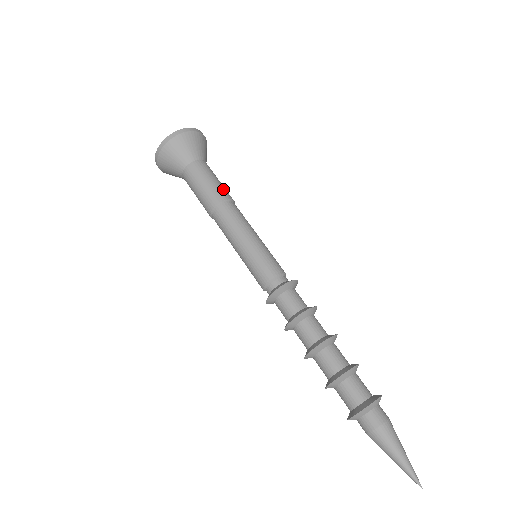
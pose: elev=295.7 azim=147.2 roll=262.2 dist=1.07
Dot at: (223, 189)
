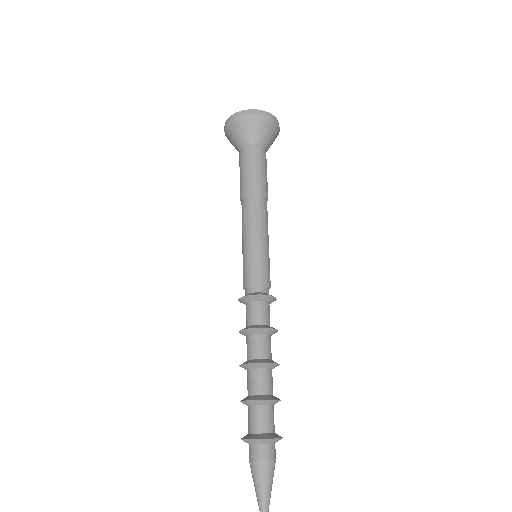
Dot at: (260, 181)
